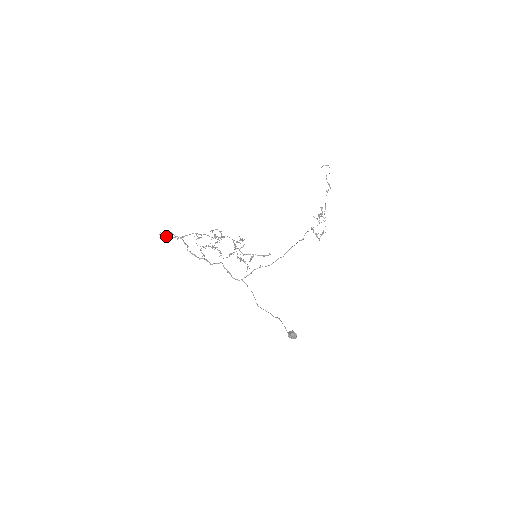
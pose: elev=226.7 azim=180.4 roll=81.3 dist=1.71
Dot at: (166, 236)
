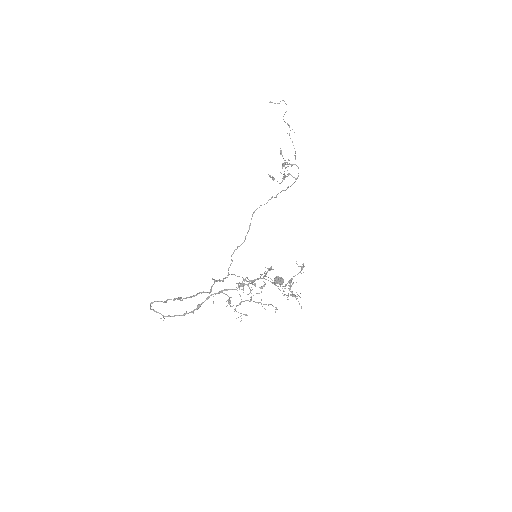
Dot at: occluded
